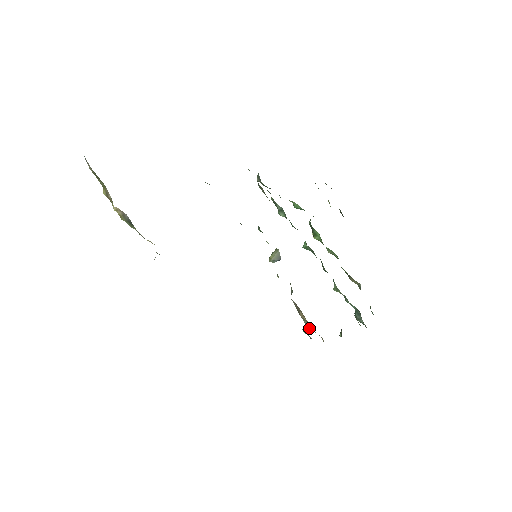
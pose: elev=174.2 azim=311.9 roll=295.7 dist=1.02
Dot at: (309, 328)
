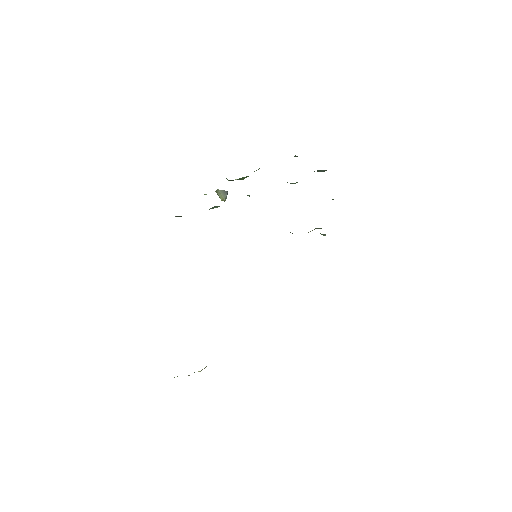
Dot at: occluded
